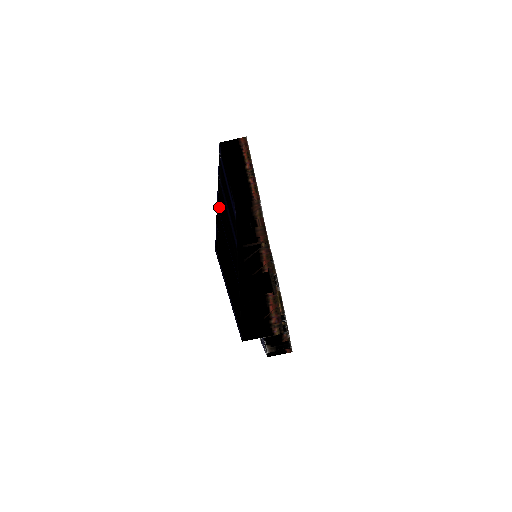
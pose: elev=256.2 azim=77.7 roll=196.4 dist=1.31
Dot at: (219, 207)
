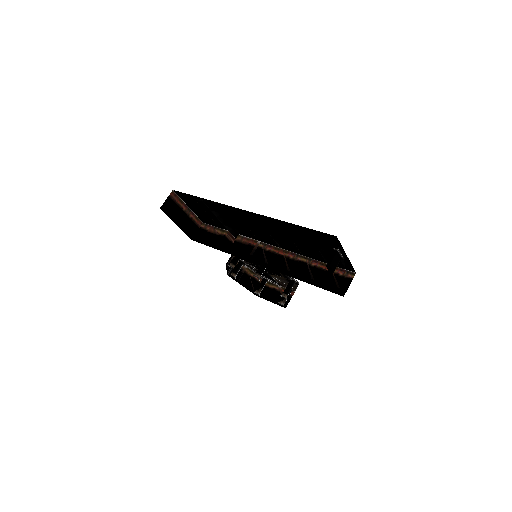
Dot at: occluded
